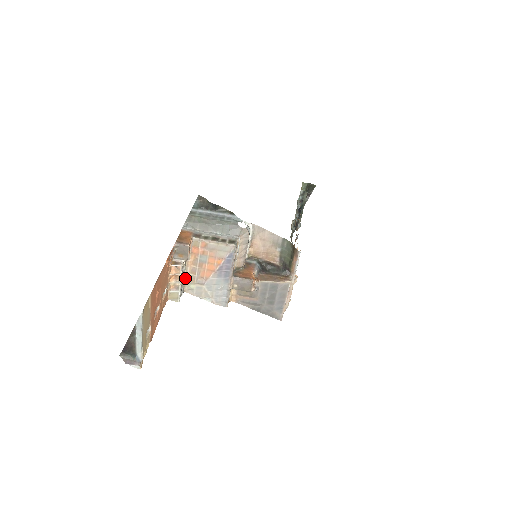
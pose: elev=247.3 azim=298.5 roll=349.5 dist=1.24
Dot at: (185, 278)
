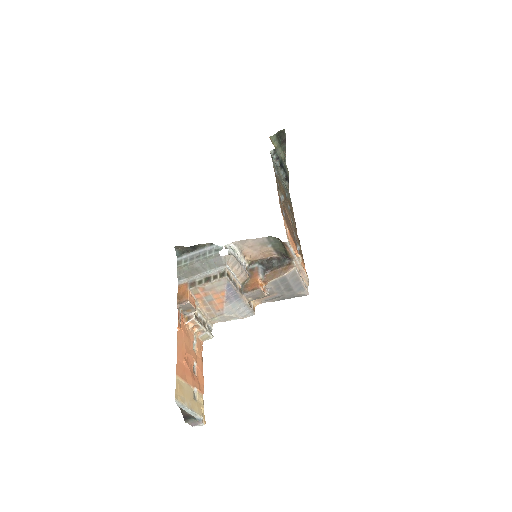
Dot at: (206, 317)
